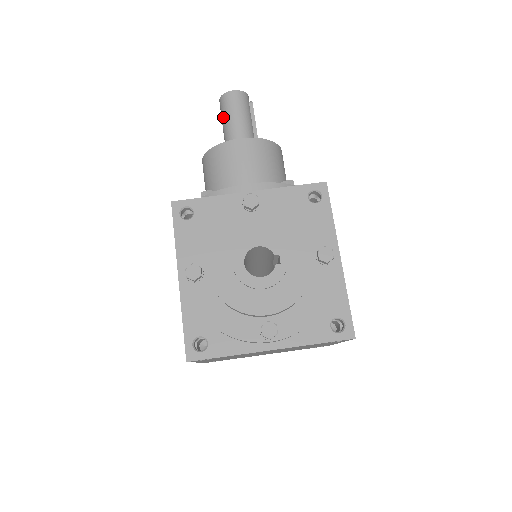
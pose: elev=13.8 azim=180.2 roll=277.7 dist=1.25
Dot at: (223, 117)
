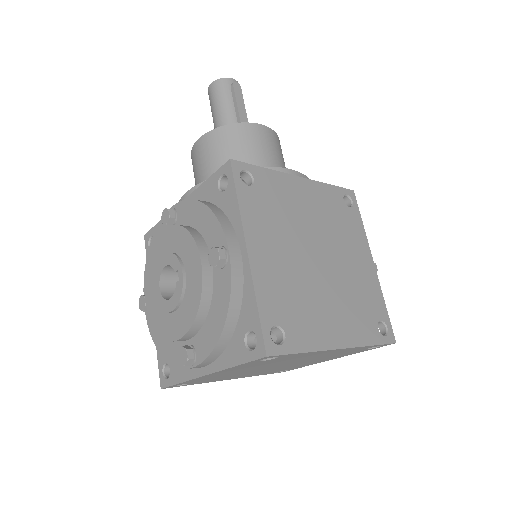
Dot at: occluded
